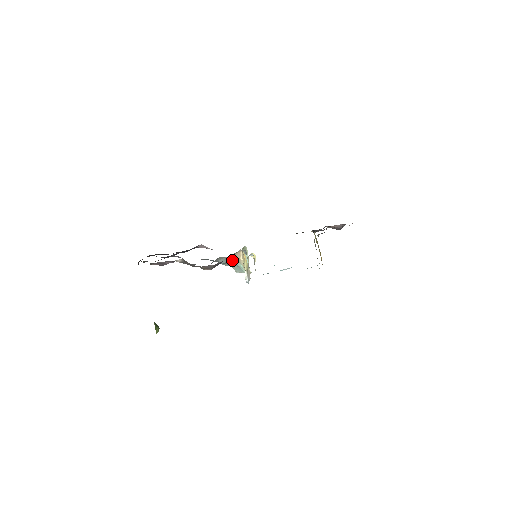
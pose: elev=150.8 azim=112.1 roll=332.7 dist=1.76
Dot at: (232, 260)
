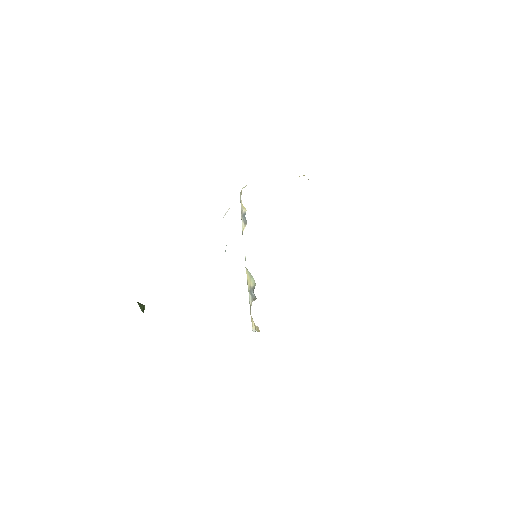
Dot at: occluded
